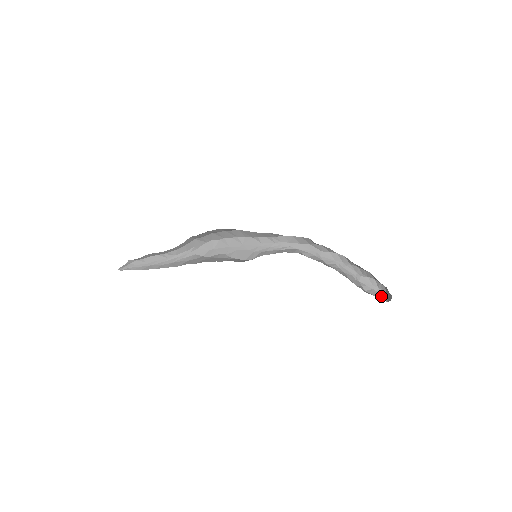
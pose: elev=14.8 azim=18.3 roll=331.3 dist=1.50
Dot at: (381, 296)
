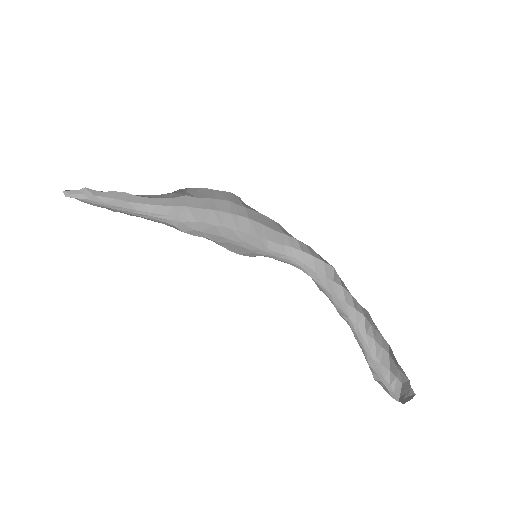
Dot at: (393, 396)
